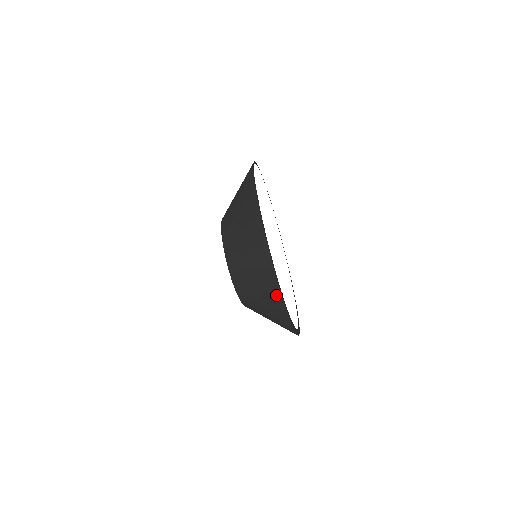
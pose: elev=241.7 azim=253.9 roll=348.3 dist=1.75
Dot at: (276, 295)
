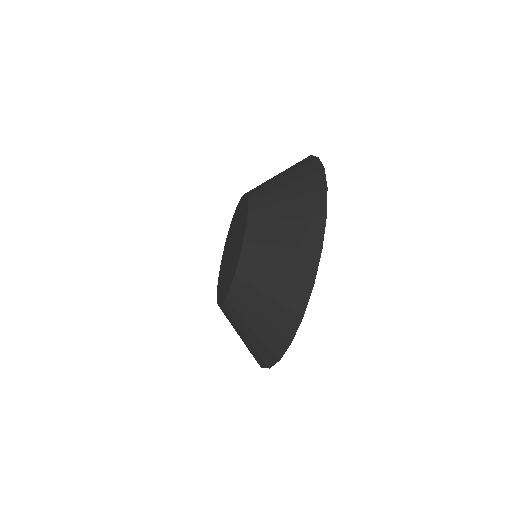
Dot at: (311, 254)
